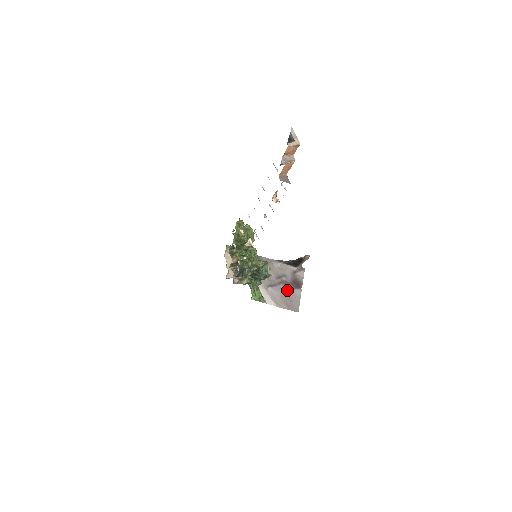
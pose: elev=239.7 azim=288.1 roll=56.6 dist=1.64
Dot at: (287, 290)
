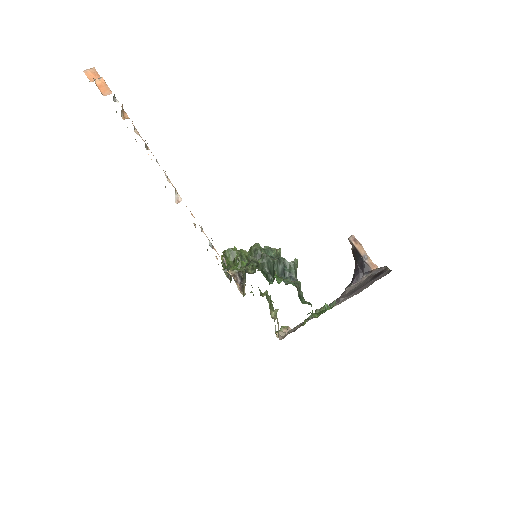
Dot at: occluded
